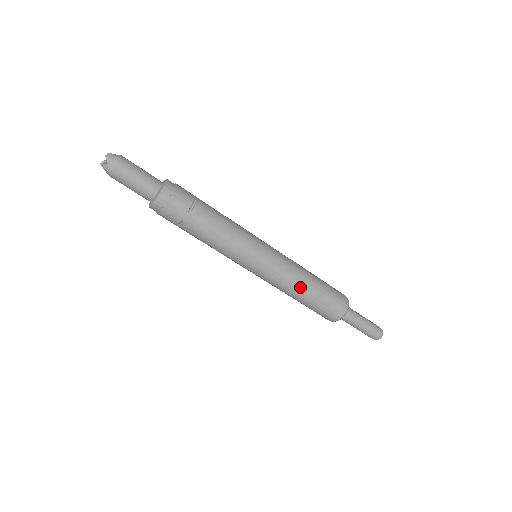
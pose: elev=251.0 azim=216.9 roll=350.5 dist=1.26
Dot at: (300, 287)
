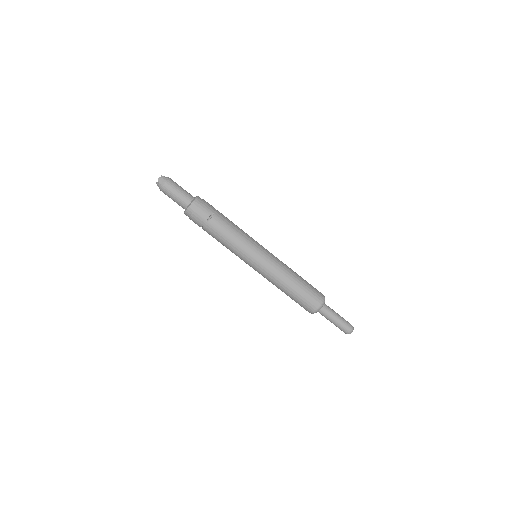
Dot at: (283, 284)
